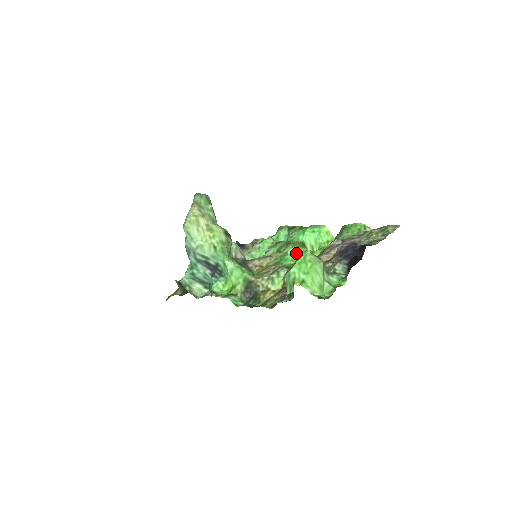
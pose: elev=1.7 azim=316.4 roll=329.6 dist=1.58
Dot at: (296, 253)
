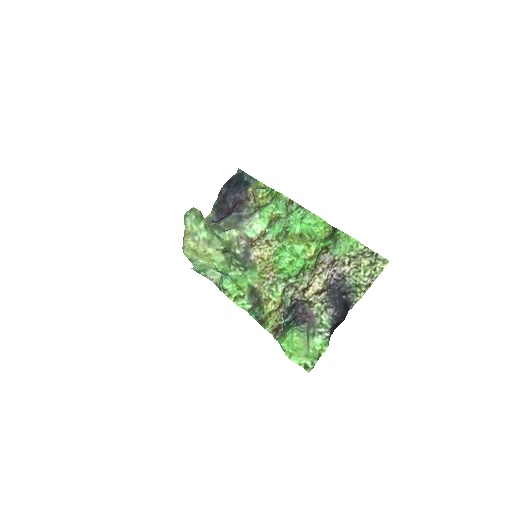
Dot at: (293, 252)
